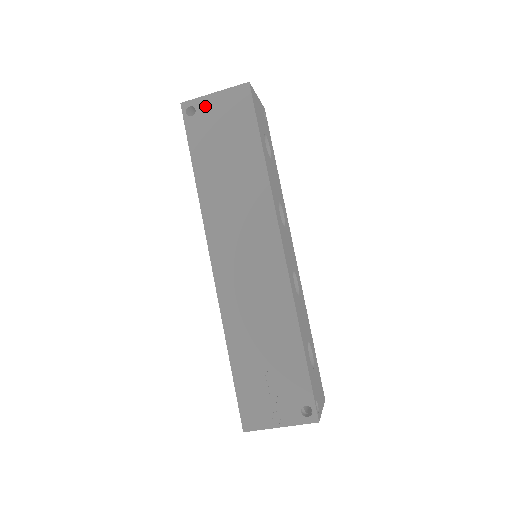
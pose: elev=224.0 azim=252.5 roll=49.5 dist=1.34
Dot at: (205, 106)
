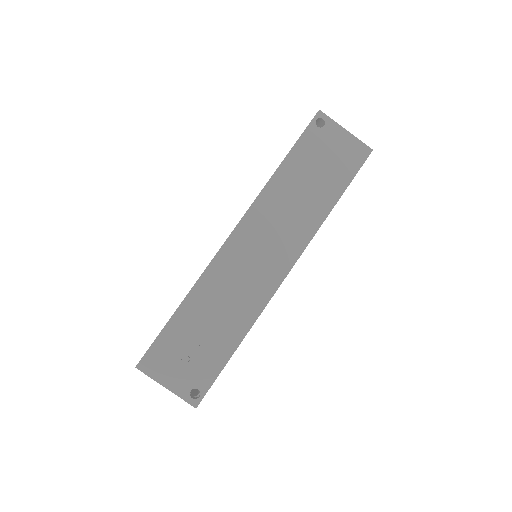
Dot at: (332, 131)
